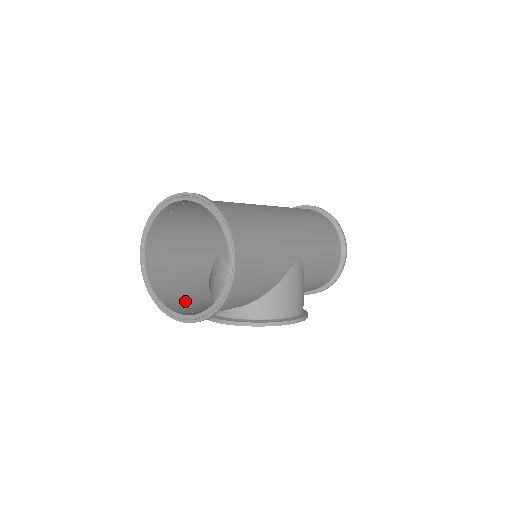
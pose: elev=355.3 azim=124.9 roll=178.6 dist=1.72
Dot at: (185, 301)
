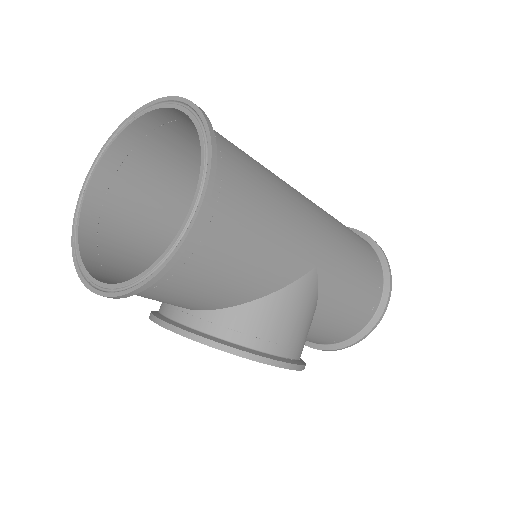
Dot at: (122, 274)
